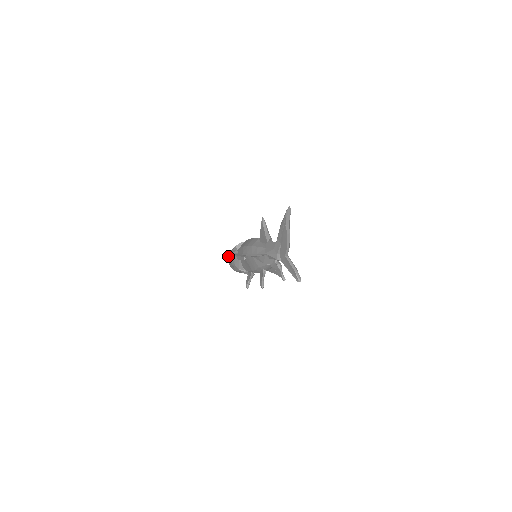
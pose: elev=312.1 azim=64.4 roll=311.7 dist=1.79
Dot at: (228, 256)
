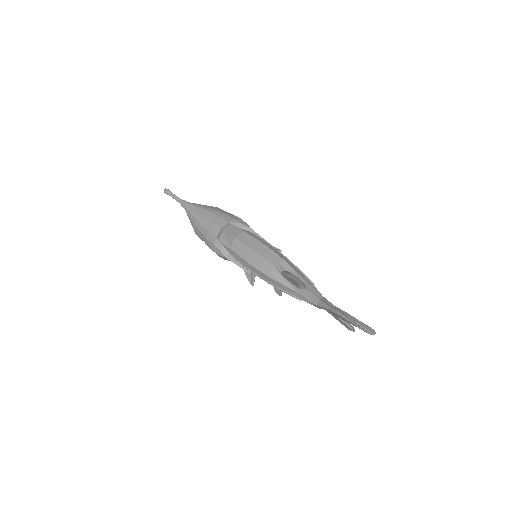
Dot at: (198, 233)
